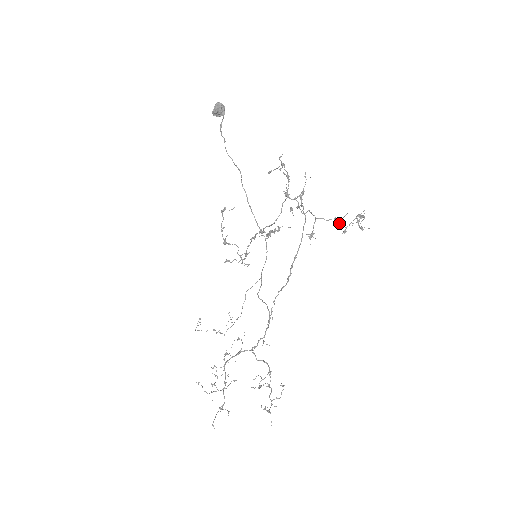
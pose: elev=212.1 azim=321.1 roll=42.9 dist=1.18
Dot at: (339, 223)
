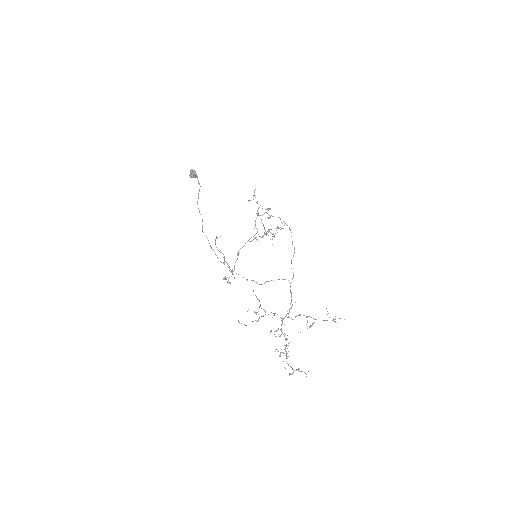
Dot at: (272, 234)
